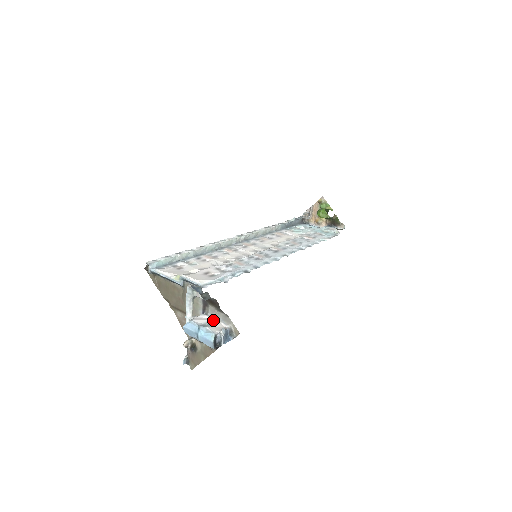
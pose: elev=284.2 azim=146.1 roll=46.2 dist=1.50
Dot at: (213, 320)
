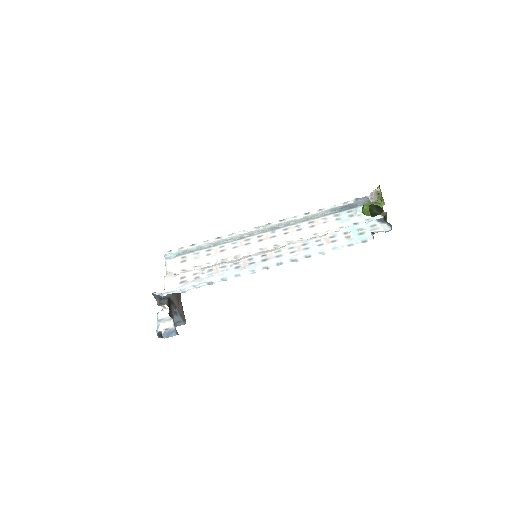
Dot at: occluded
